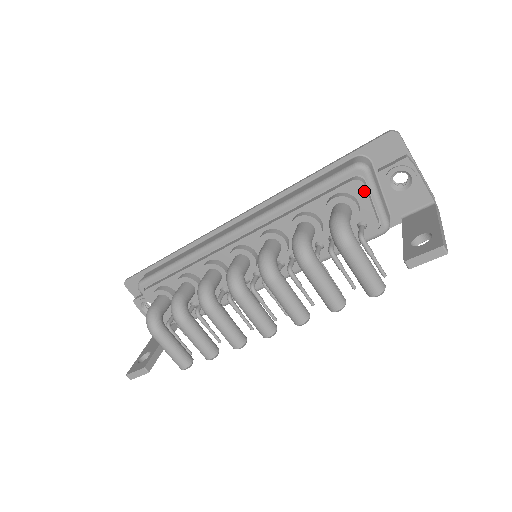
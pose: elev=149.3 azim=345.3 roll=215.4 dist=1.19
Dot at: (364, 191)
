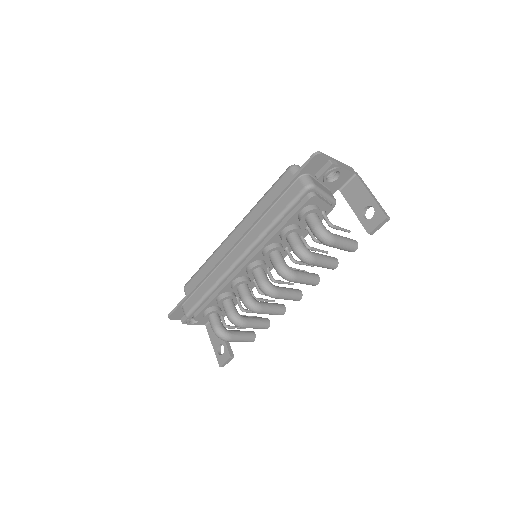
Dot at: (318, 199)
